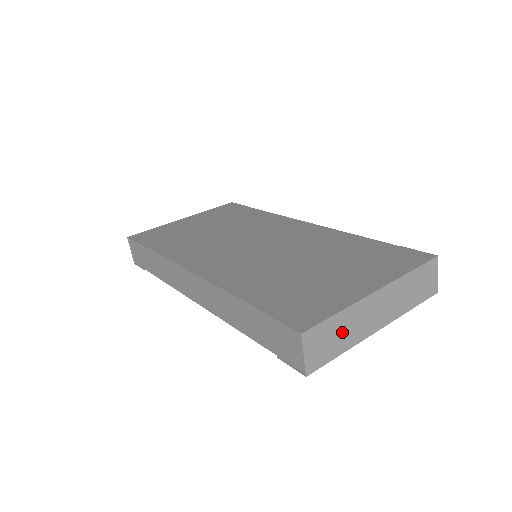
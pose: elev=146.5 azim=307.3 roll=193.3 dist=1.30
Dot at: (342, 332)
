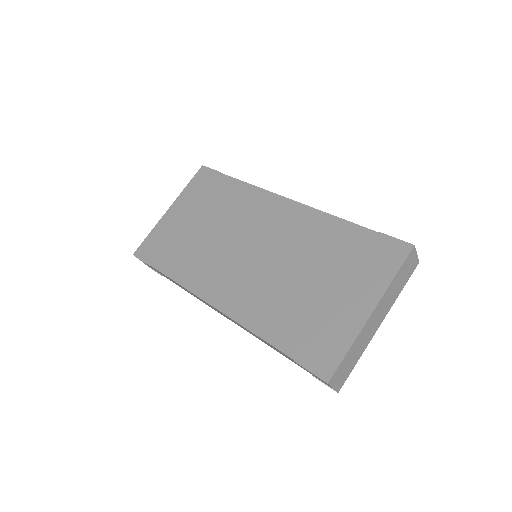
Dot at: (354, 354)
